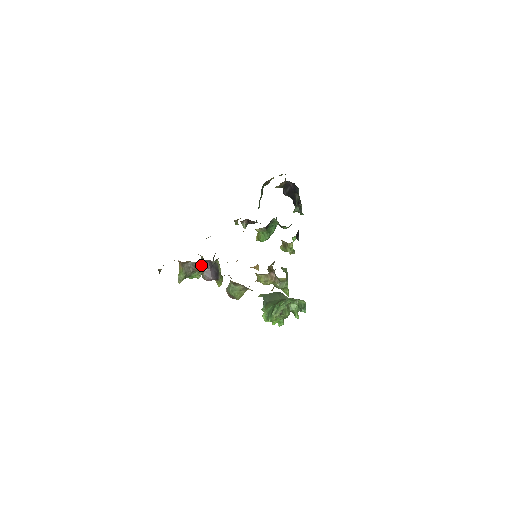
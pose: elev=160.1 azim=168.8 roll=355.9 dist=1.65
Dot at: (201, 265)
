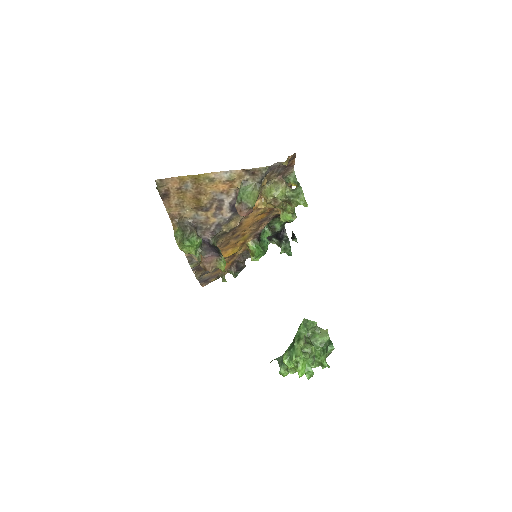
Dot at: occluded
